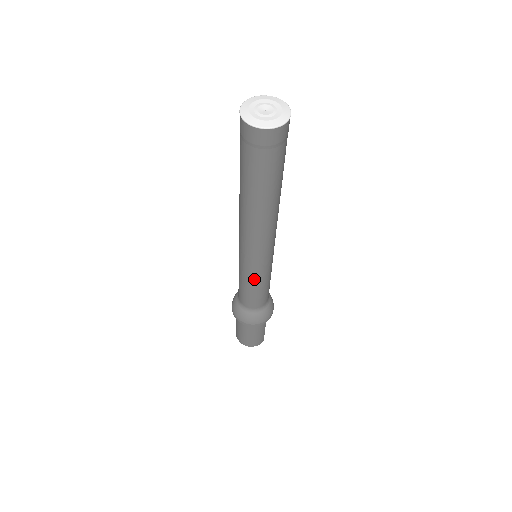
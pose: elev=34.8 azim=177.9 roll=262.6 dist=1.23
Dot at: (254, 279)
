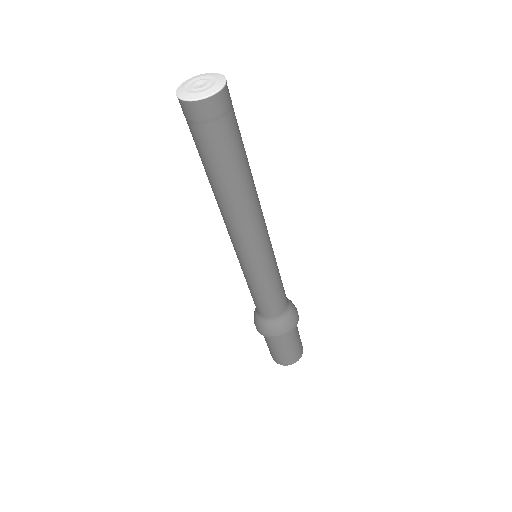
Dot at: (271, 276)
